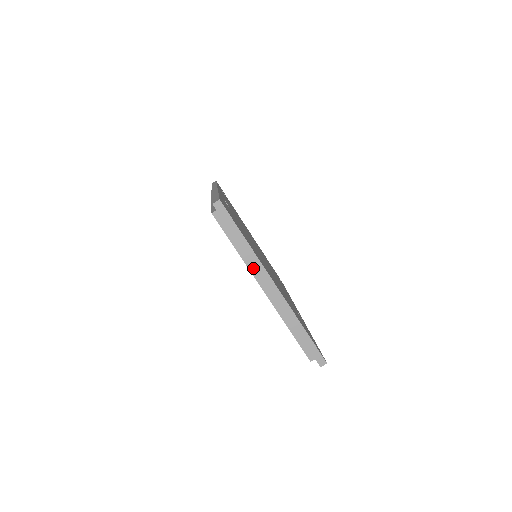
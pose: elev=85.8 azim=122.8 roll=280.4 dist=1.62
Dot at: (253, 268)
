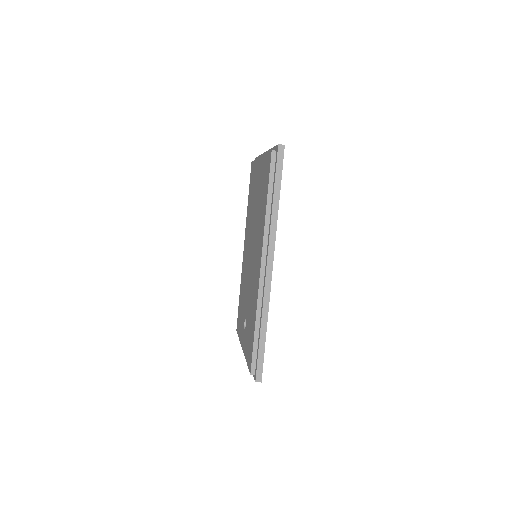
Dot at: occluded
